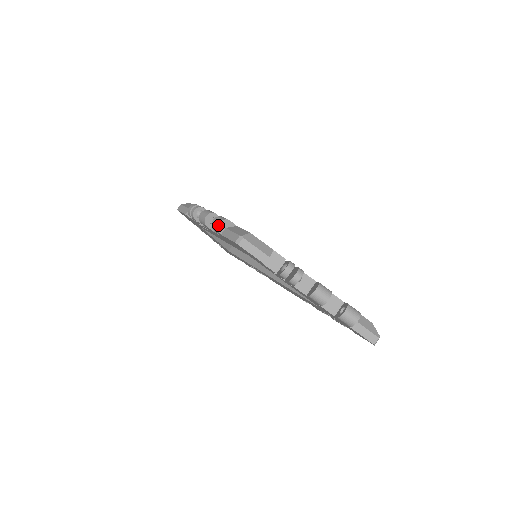
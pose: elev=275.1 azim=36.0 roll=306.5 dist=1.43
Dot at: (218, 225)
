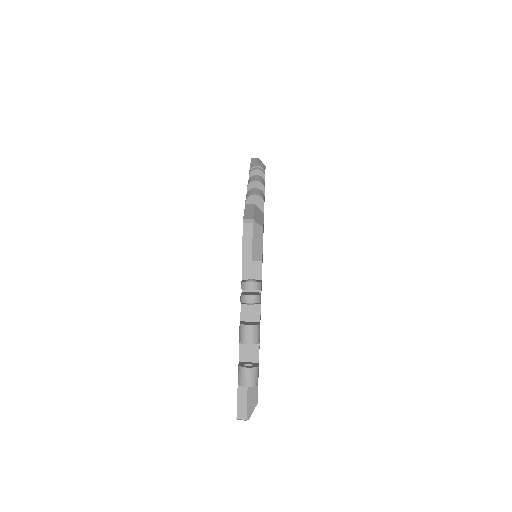
Dot at: (252, 194)
